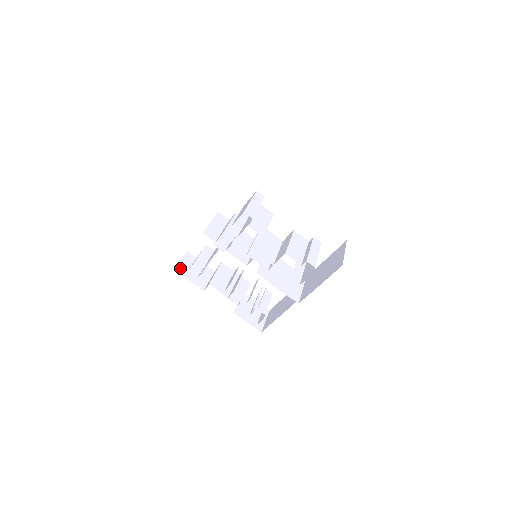
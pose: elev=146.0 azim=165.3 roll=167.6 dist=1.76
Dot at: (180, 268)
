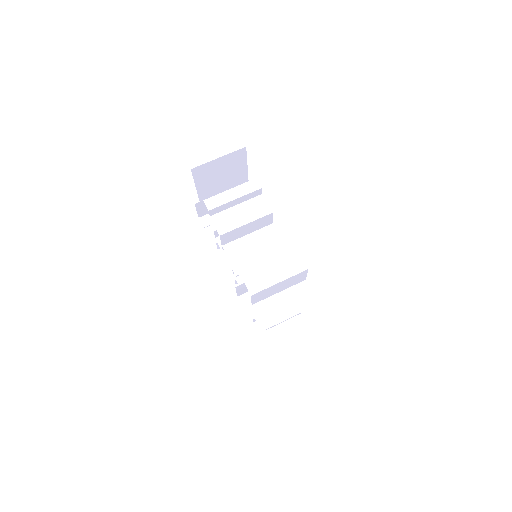
Dot at: occluded
